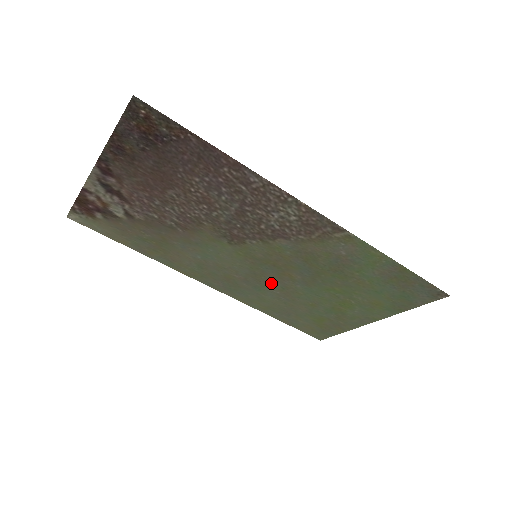
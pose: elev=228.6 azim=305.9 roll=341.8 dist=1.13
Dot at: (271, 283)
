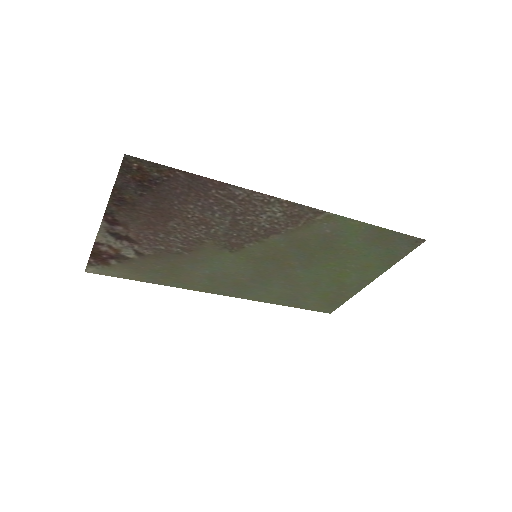
Dot at: (275, 276)
